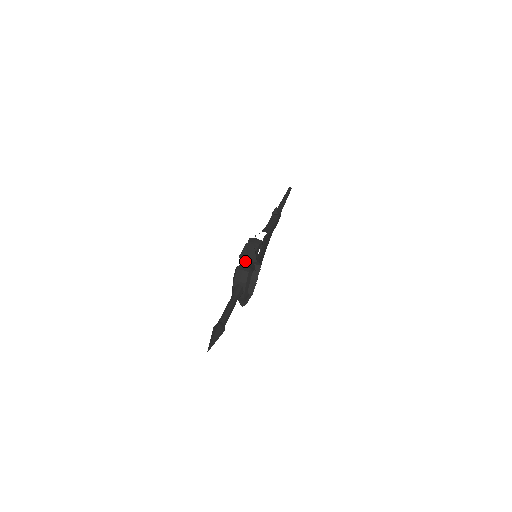
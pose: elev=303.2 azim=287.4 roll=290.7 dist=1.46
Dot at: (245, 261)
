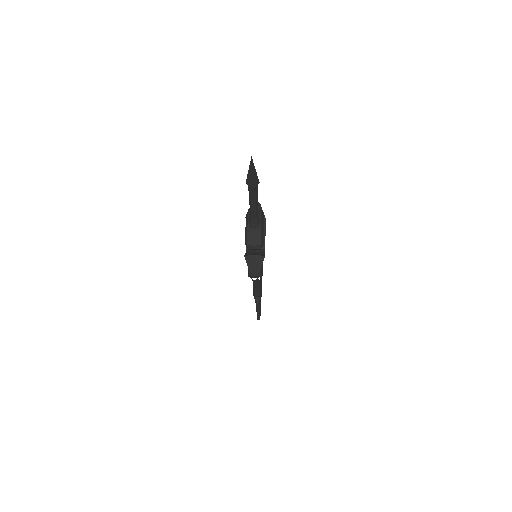
Dot at: (247, 249)
